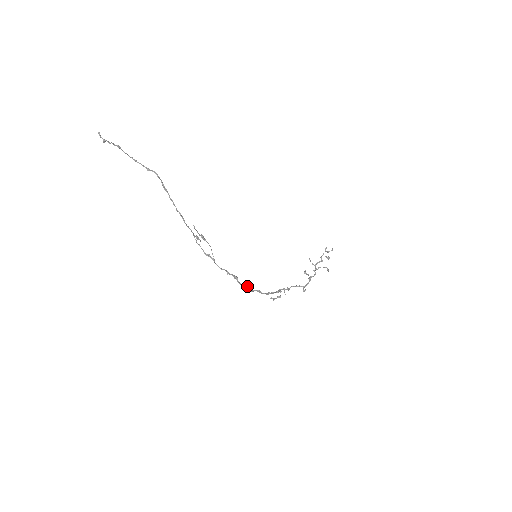
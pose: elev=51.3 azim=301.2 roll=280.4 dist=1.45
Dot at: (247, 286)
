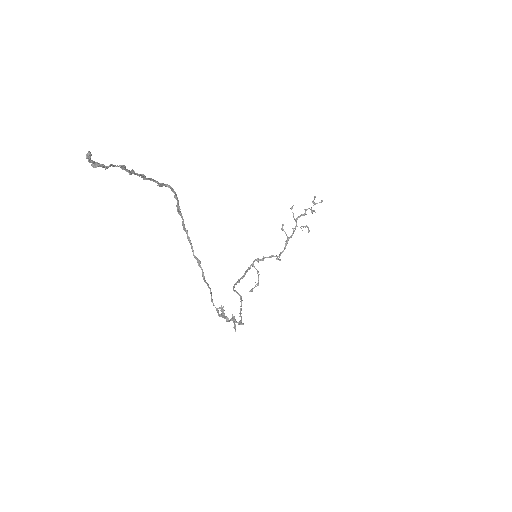
Dot at: (241, 309)
